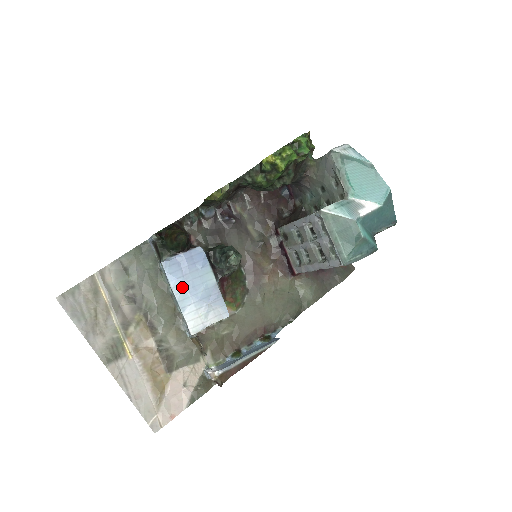
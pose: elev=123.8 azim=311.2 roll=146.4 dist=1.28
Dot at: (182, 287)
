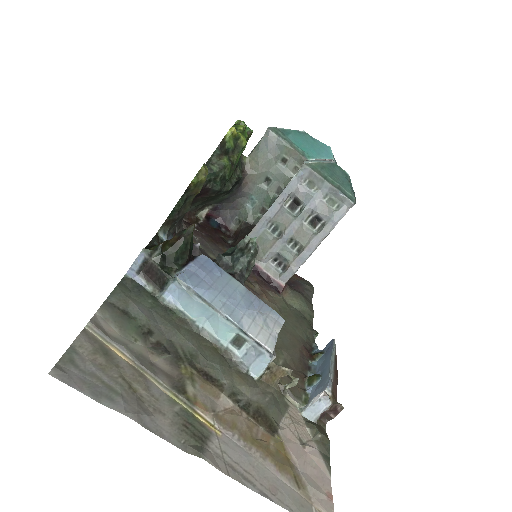
Dot at: (219, 299)
